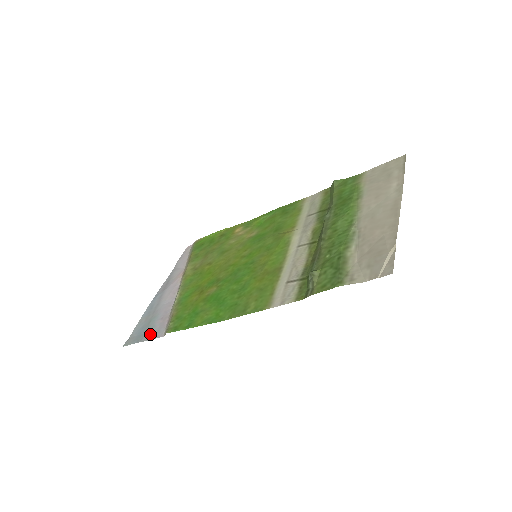
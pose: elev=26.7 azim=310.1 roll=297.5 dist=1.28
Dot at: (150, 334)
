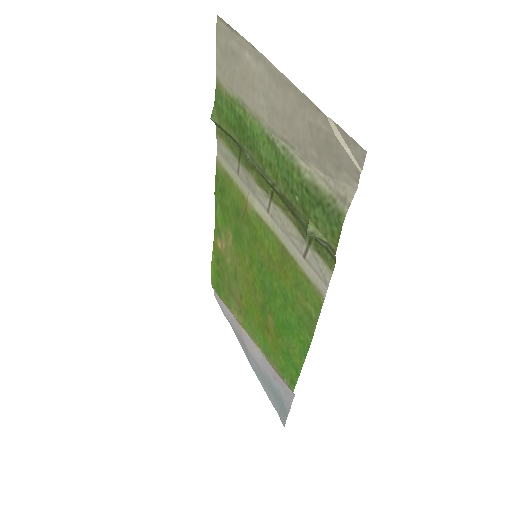
Dot at: (285, 401)
